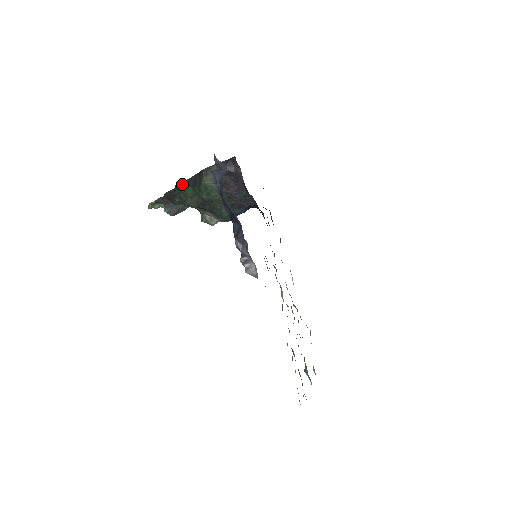
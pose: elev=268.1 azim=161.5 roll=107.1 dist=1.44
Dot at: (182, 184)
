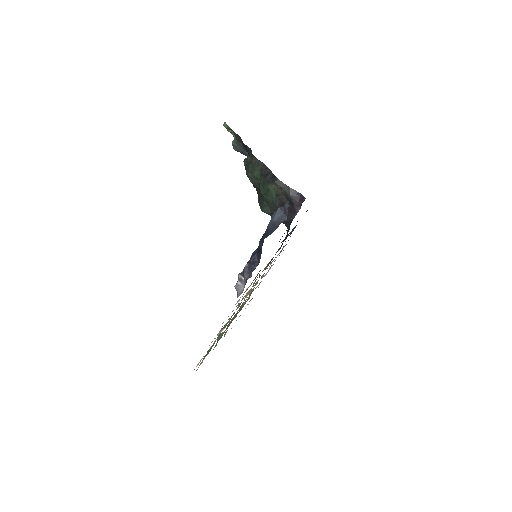
Dot at: (257, 161)
